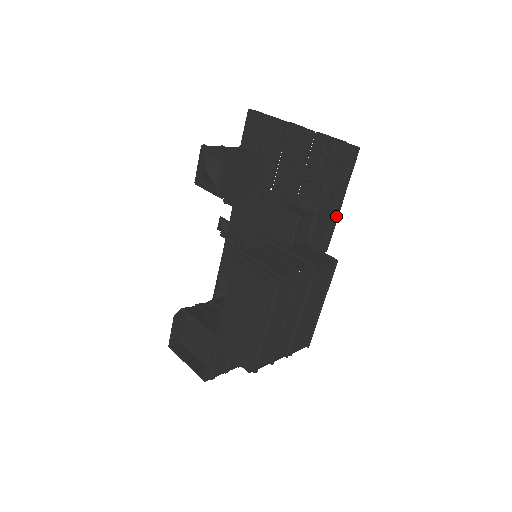
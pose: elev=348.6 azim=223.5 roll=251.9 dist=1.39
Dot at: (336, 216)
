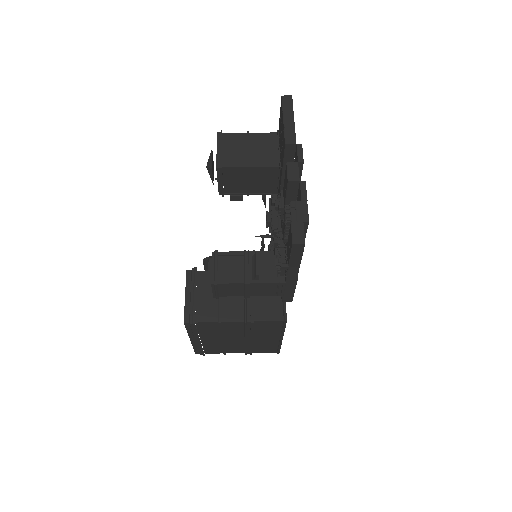
Dot at: (292, 284)
